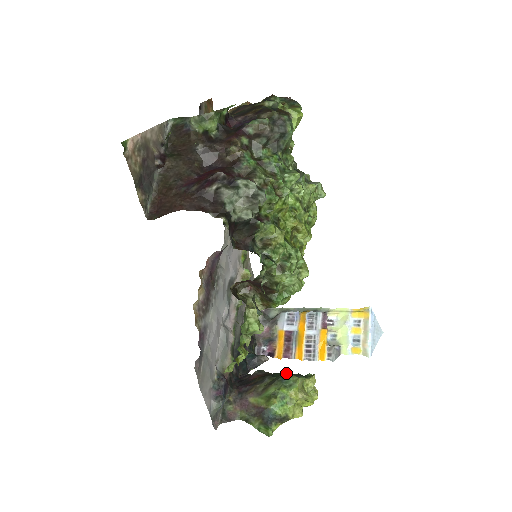
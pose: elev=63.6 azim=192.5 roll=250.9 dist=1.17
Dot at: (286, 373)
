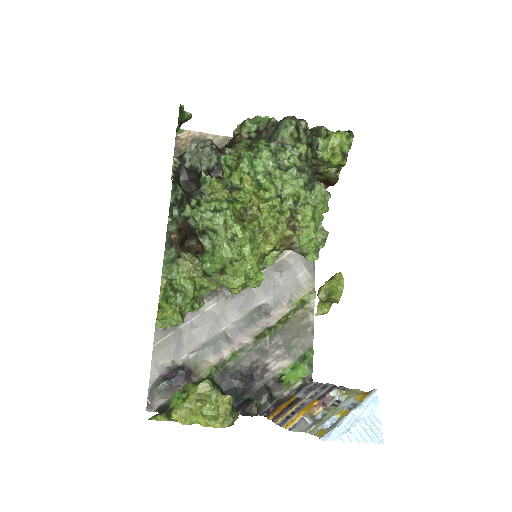
Dot at: (212, 379)
